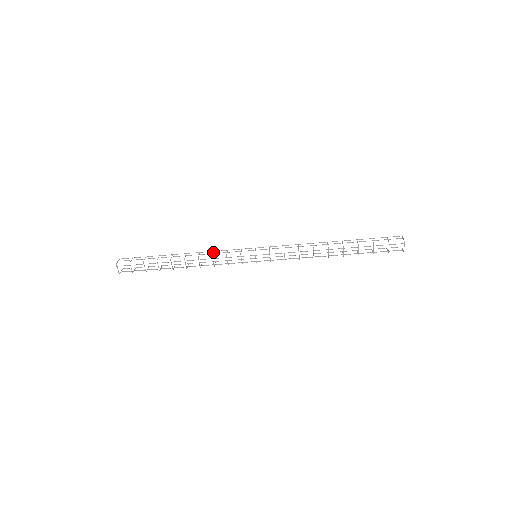
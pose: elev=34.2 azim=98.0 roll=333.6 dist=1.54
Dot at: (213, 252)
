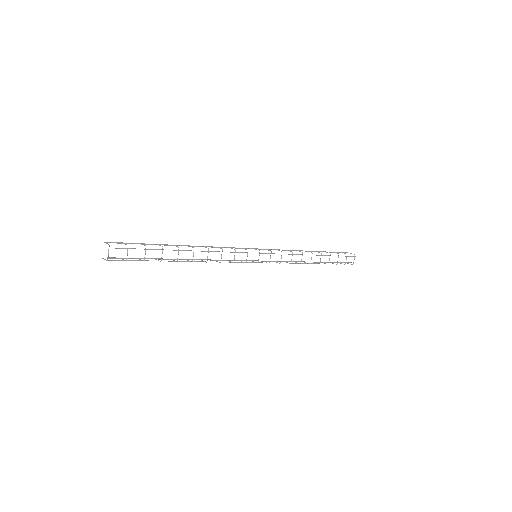
Dot at: (217, 247)
